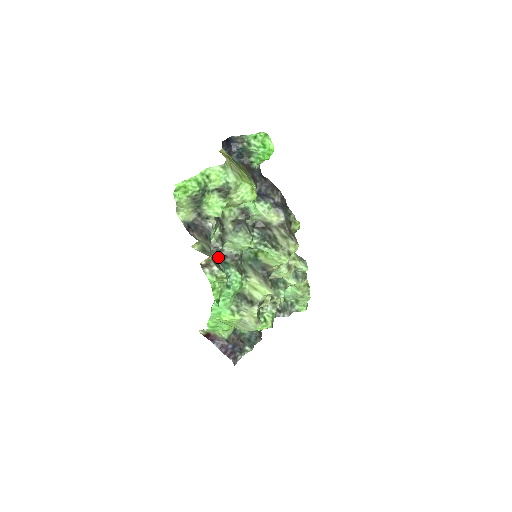
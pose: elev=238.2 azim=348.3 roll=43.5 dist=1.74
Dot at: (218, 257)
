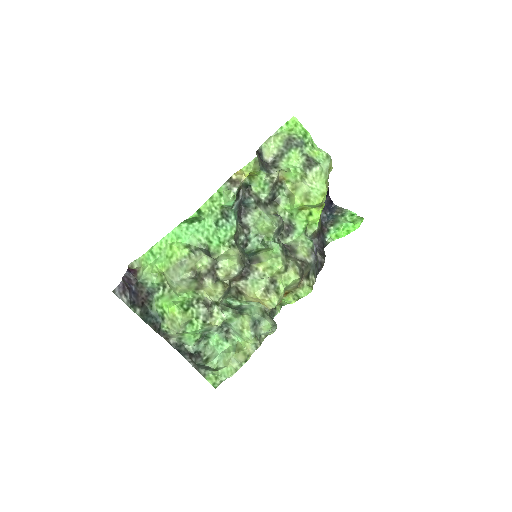
Dot at: (241, 204)
